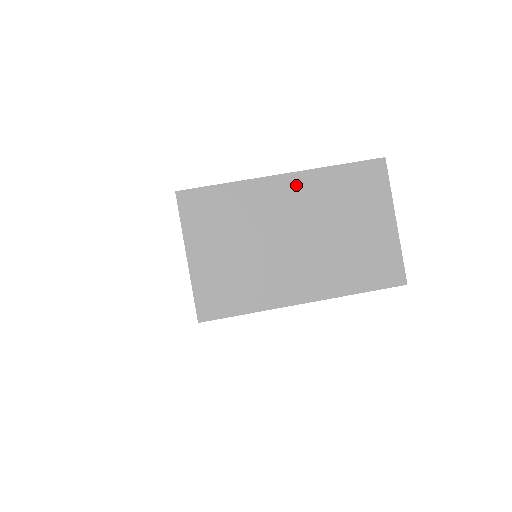
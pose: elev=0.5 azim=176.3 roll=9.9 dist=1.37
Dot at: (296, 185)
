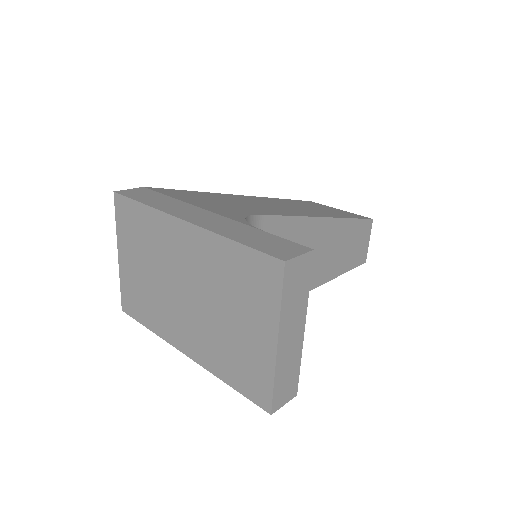
Dot at: (193, 239)
